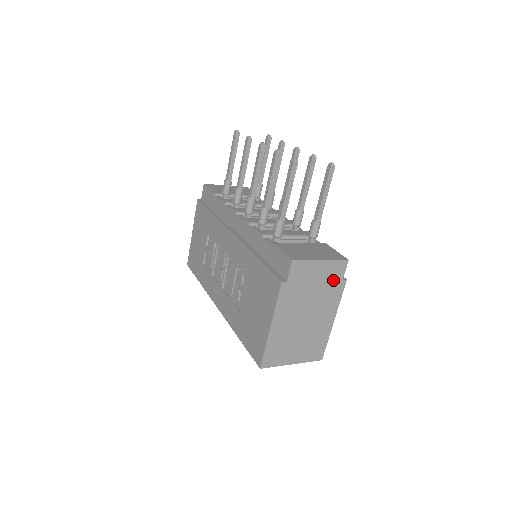
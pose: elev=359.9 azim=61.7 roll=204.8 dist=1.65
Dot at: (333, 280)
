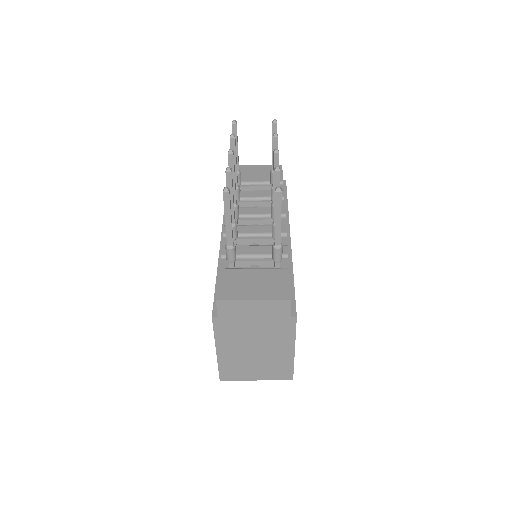
Dot at: (278, 317)
